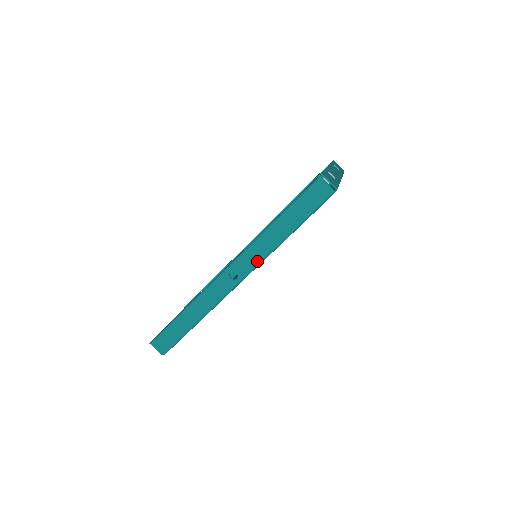
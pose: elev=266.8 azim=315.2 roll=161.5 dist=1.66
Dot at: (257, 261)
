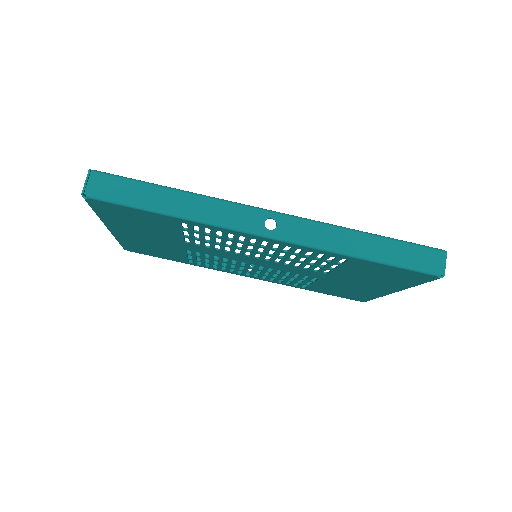
Dot at: (309, 241)
